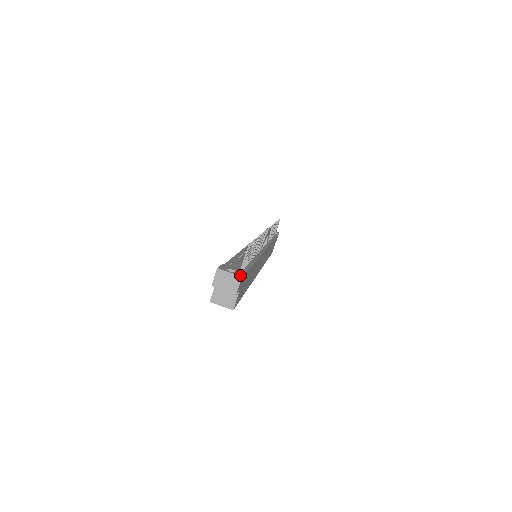
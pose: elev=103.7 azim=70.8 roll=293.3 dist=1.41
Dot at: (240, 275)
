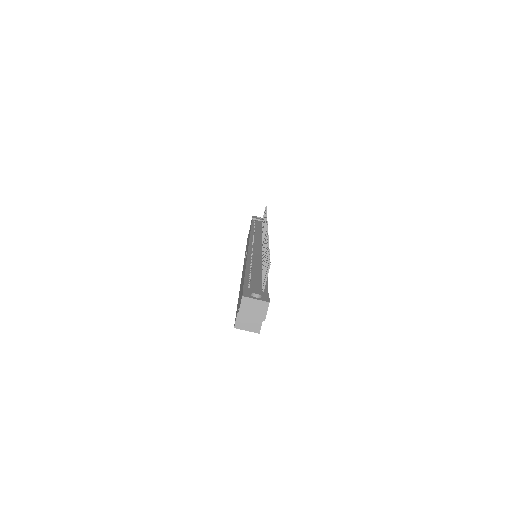
Dot at: (267, 300)
